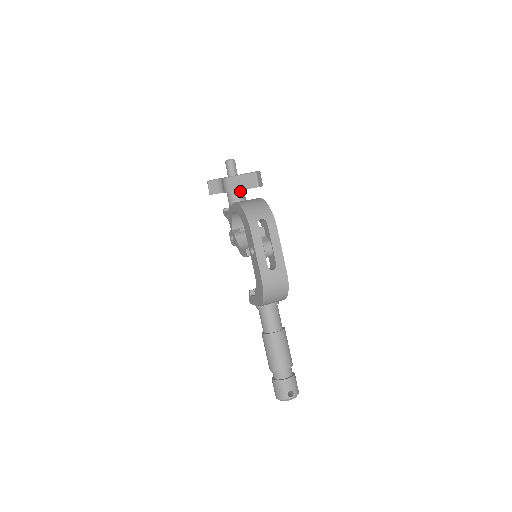
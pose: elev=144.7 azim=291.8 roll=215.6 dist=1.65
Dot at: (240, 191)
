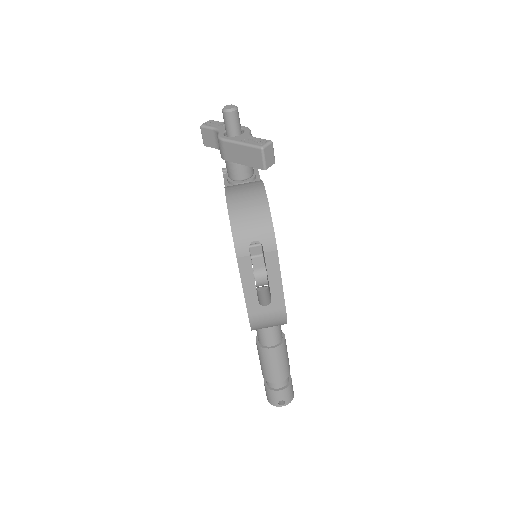
Dot at: occluded
